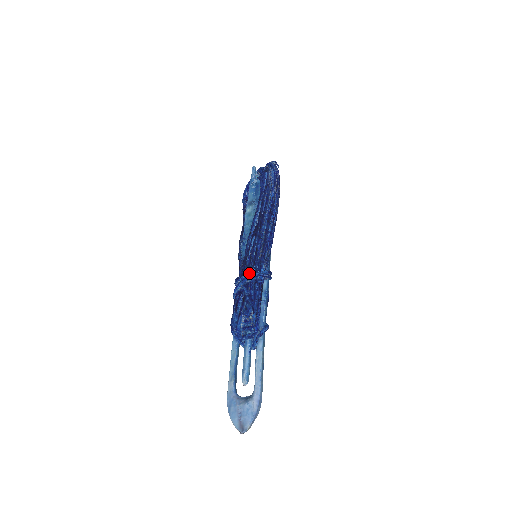
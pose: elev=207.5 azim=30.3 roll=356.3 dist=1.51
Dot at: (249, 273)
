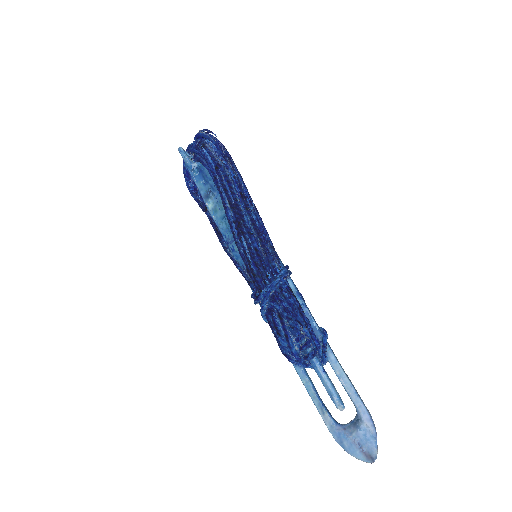
Dot at: (268, 284)
